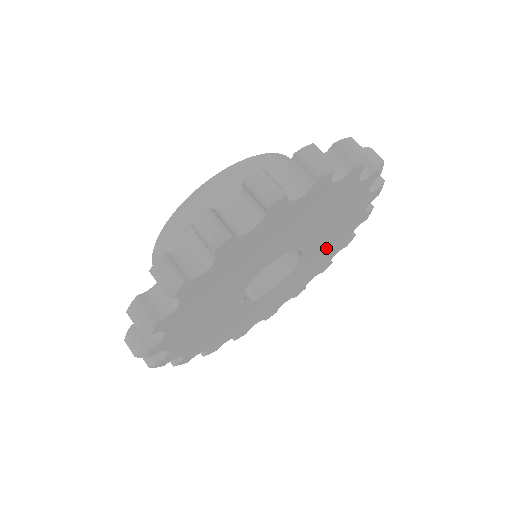
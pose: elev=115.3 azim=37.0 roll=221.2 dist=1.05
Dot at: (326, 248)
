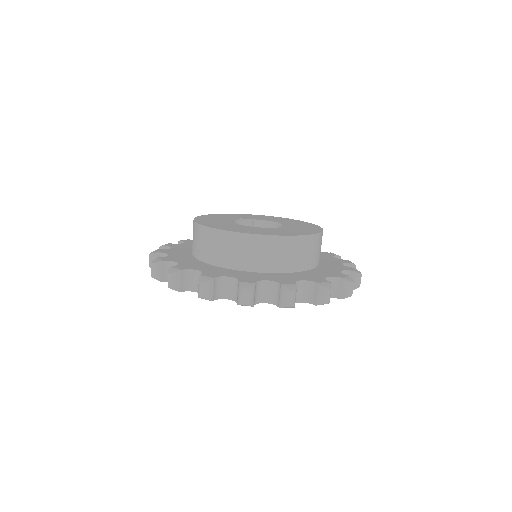
Dot at: occluded
